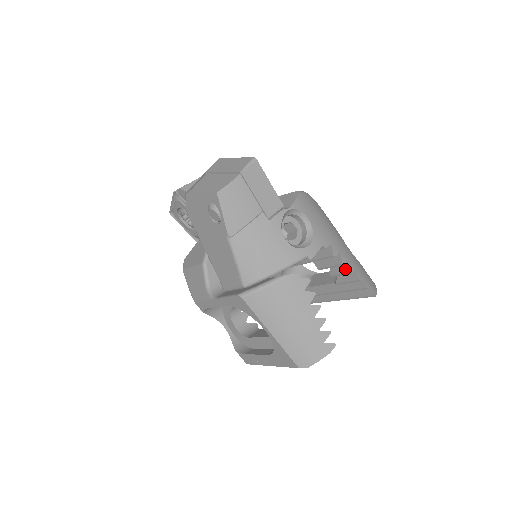
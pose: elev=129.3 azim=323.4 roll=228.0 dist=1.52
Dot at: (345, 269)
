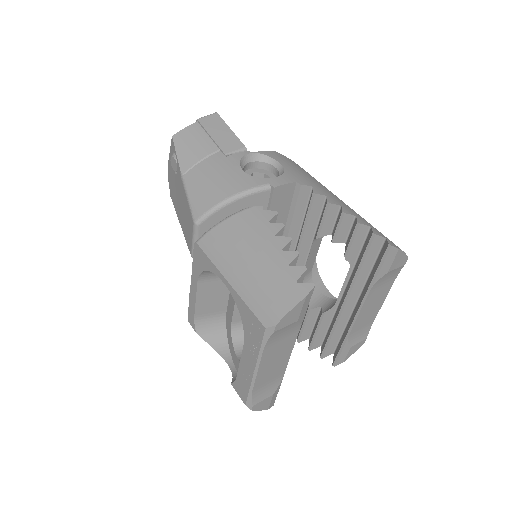
Dot at: (339, 216)
